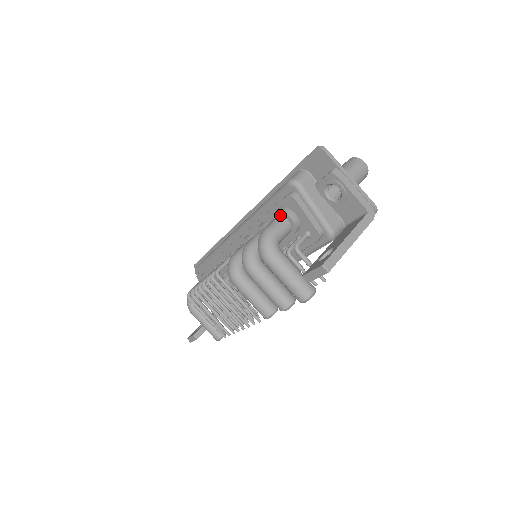
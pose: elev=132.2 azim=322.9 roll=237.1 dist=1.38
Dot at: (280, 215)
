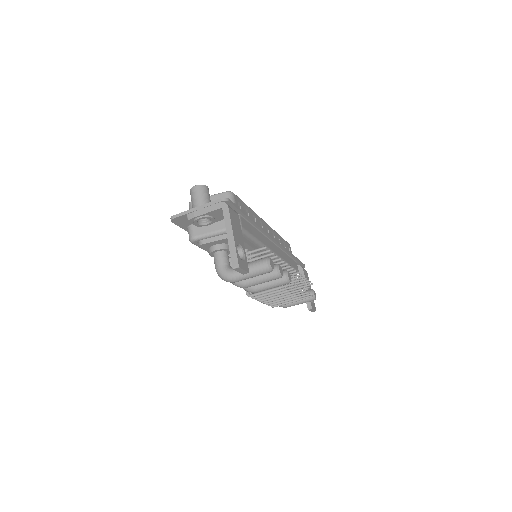
Dot at: (212, 254)
